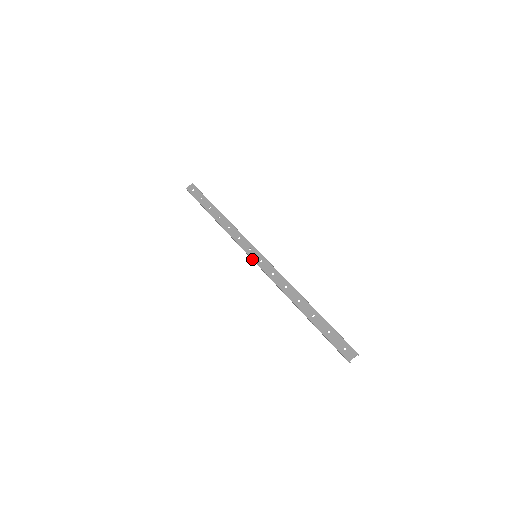
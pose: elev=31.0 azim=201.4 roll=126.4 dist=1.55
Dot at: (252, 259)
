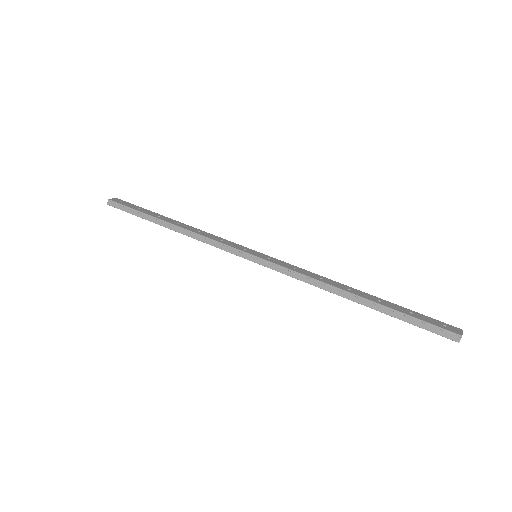
Dot at: (255, 255)
